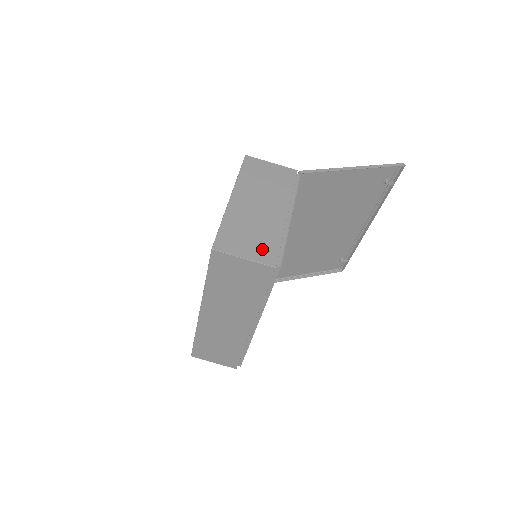
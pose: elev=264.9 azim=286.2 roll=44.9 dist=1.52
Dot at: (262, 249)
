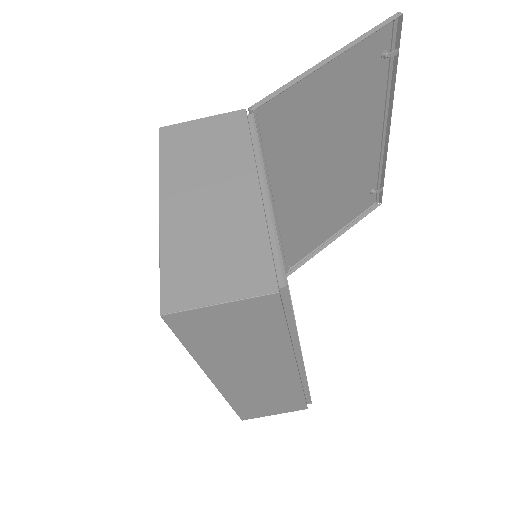
Dot at: (242, 270)
